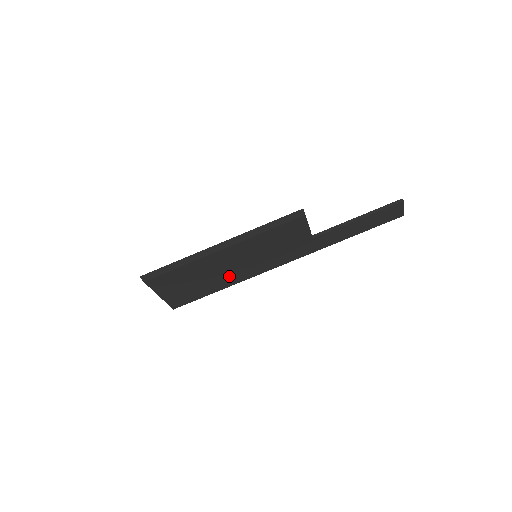
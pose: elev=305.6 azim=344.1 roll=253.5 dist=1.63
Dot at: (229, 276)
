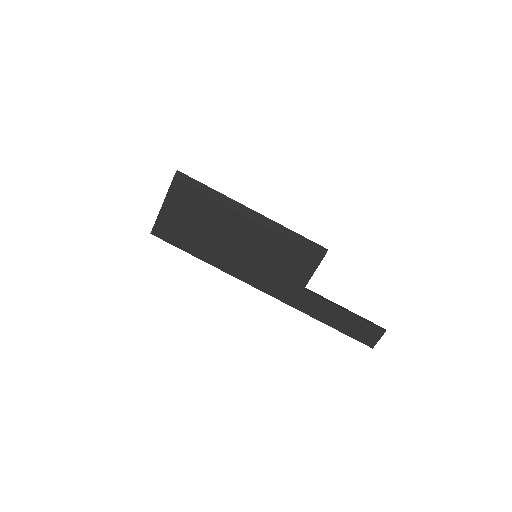
Dot at: (220, 251)
